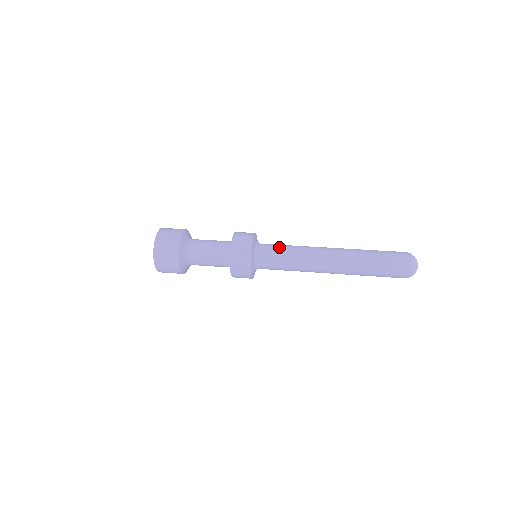
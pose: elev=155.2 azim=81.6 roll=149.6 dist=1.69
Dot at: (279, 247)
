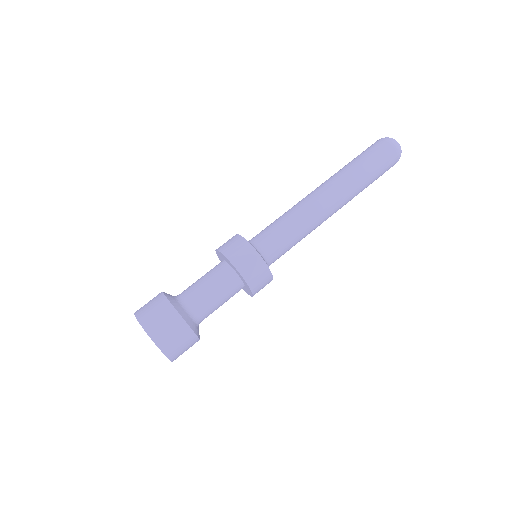
Dot at: (273, 227)
